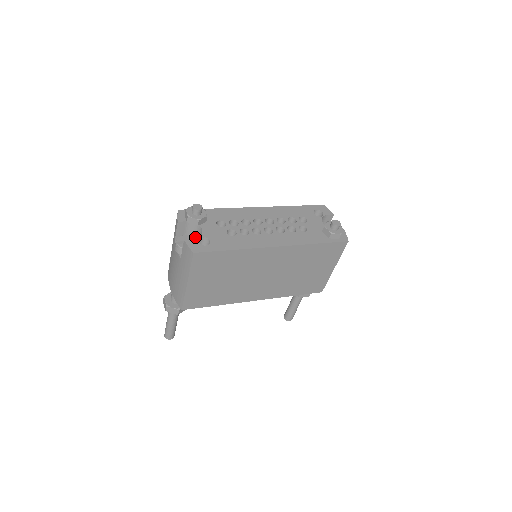
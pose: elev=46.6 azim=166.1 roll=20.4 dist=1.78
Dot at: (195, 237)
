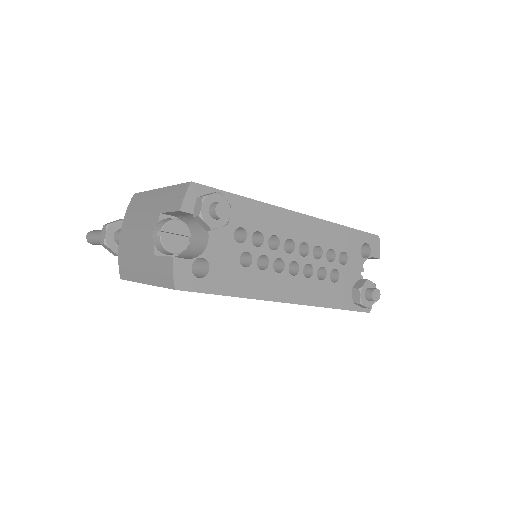
Dot at: (192, 227)
